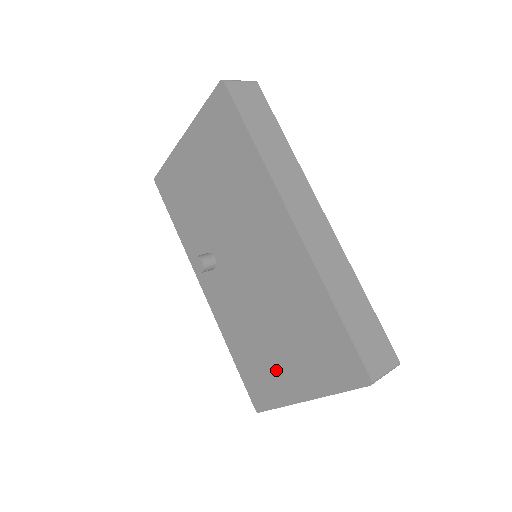
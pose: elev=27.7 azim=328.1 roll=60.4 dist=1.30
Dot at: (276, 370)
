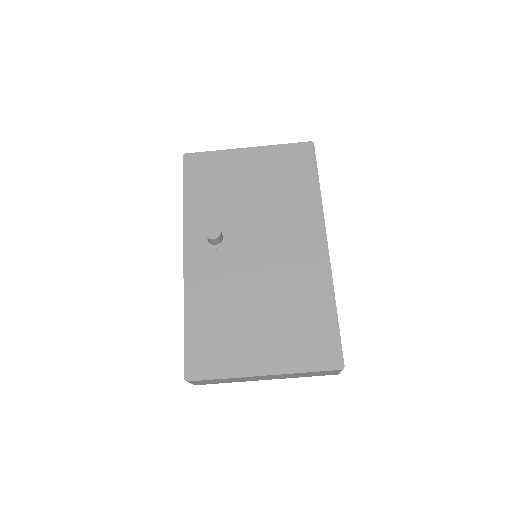
Dot at: (242, 344)
